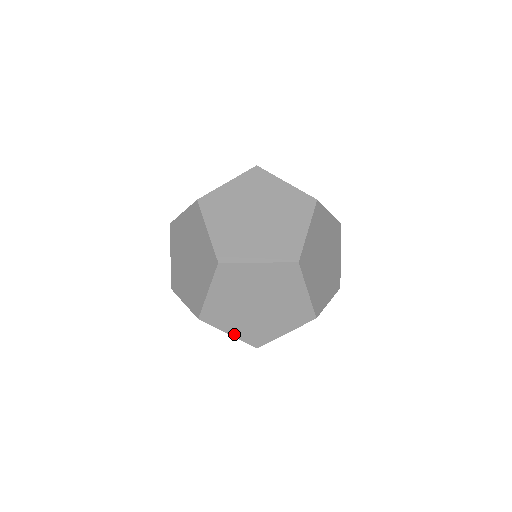
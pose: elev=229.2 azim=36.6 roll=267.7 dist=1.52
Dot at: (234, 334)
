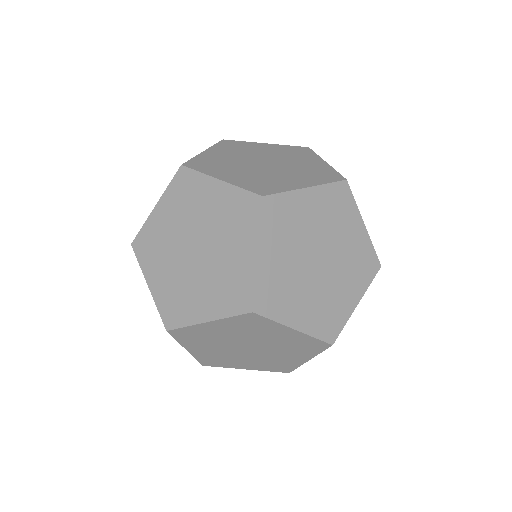
Dot at: (302, 327)
